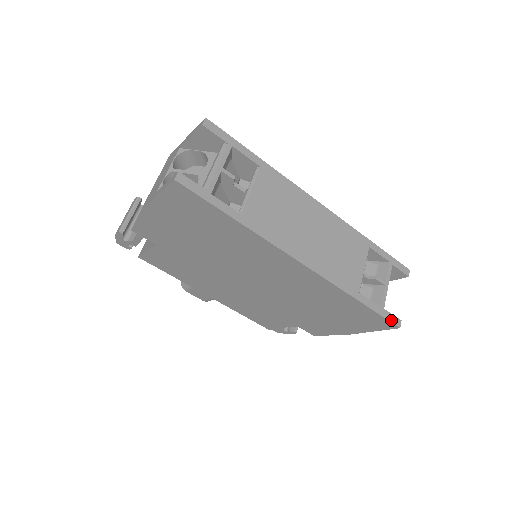
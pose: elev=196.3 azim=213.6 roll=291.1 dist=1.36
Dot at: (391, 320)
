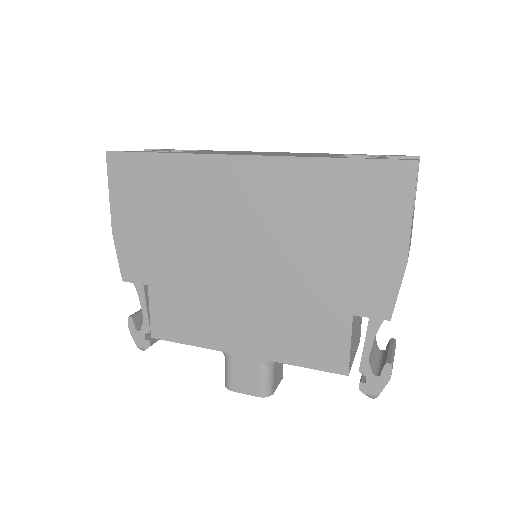
Dot at: (397, 160)
